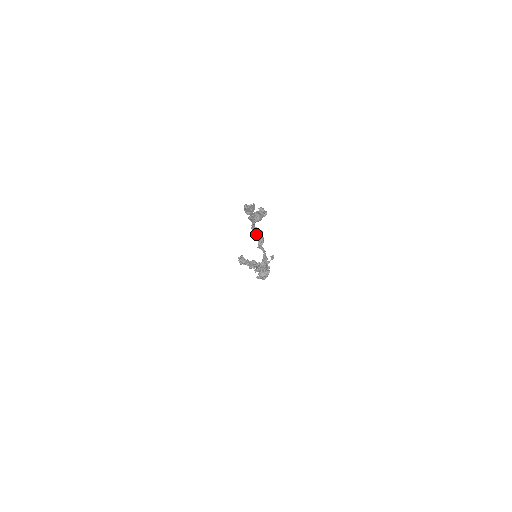
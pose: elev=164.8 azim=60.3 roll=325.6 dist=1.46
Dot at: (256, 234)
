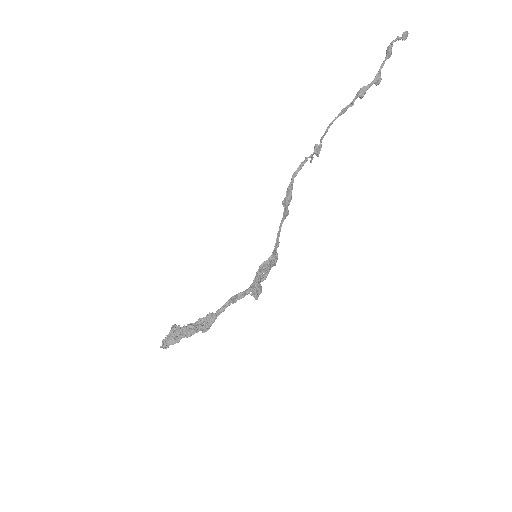
Dot at: (291, 192)
